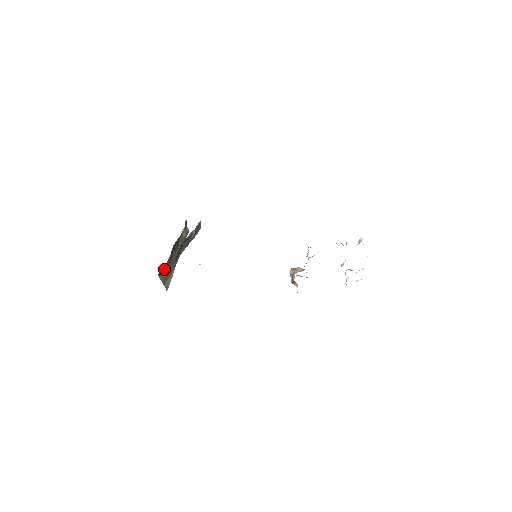
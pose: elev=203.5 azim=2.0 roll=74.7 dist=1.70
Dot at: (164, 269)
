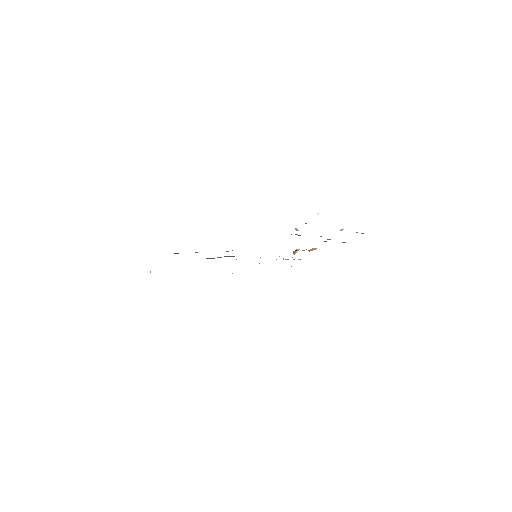
Dot at: occluded
